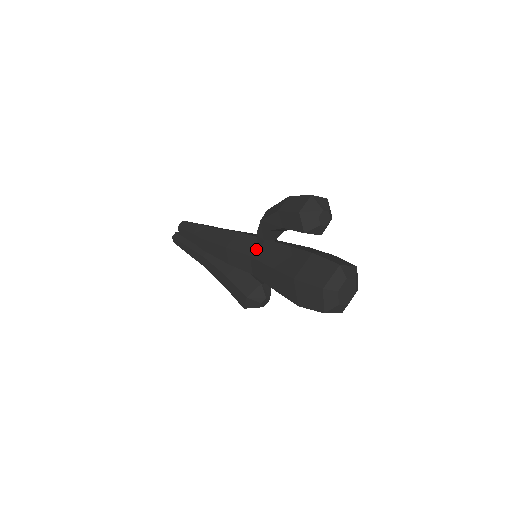
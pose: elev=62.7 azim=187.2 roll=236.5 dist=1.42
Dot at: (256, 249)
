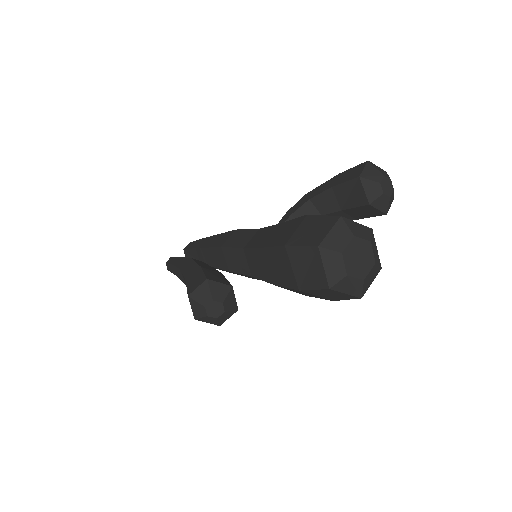
Dot at: occluded
